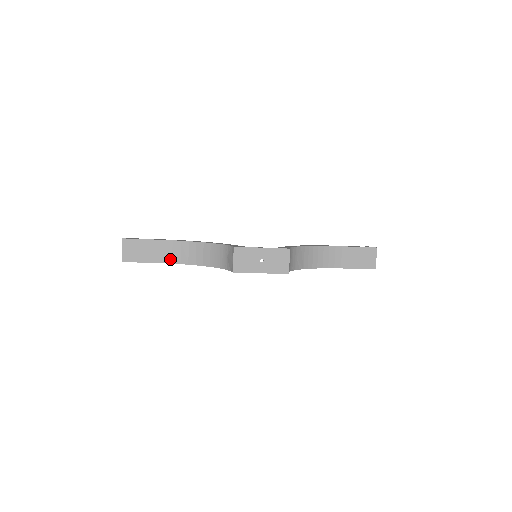
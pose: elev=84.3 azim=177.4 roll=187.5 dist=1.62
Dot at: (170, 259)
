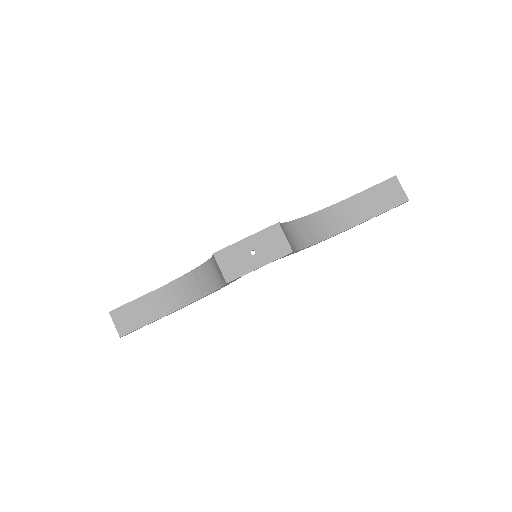
Dot at: (168, 309)
